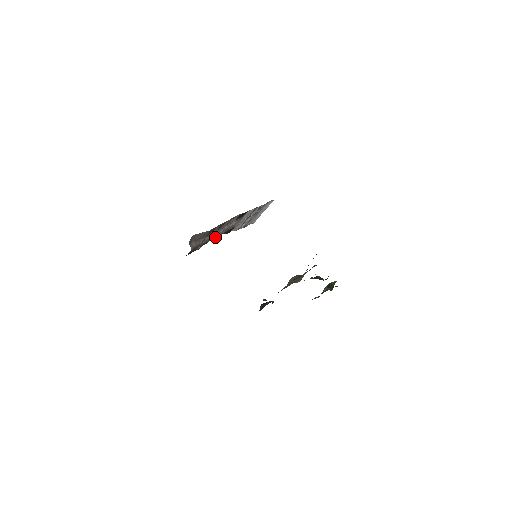
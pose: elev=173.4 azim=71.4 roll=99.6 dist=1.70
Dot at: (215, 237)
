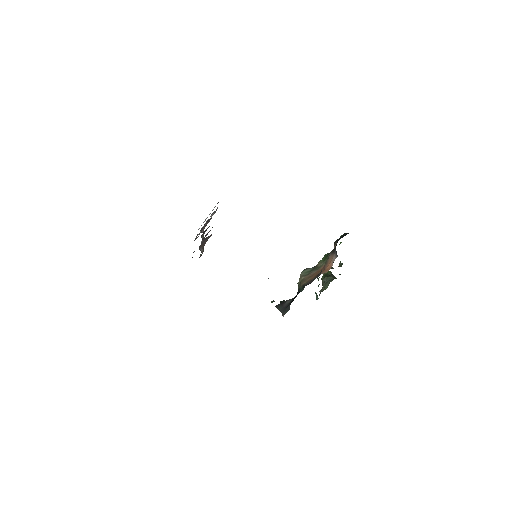
Dot at: occluded
